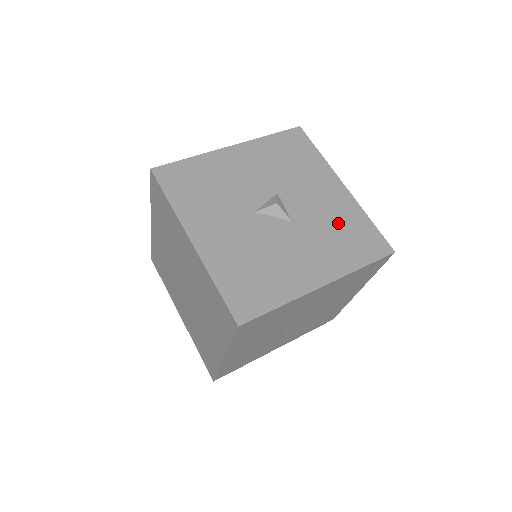
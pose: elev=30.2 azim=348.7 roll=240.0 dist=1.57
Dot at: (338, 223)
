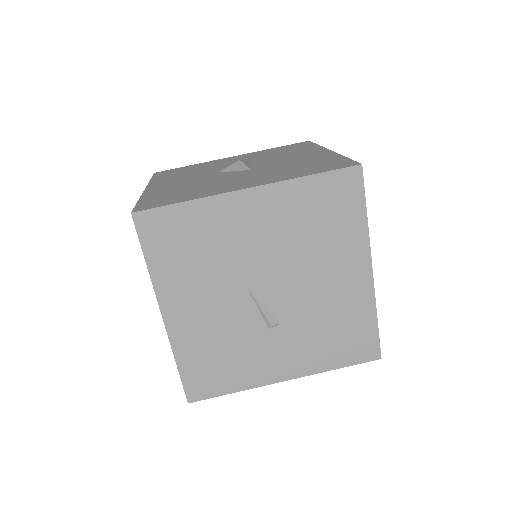
Dot at: (302, 163)
